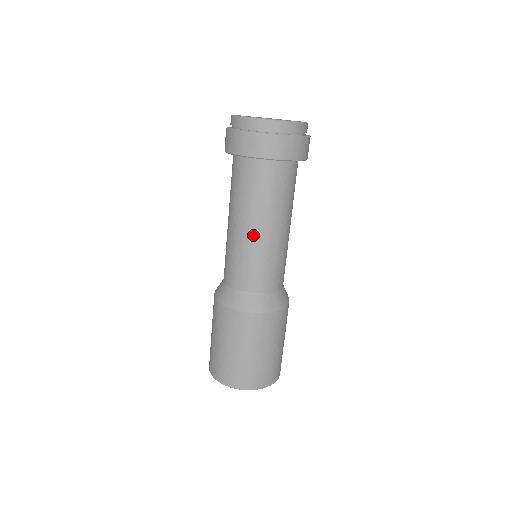
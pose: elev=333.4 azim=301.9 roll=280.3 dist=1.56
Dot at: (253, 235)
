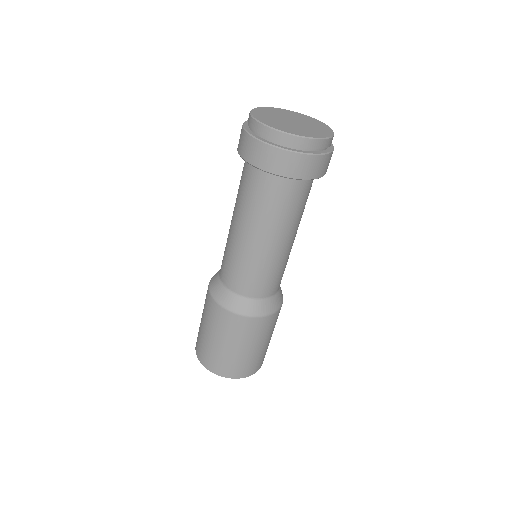
Dot at: (258, 246)
